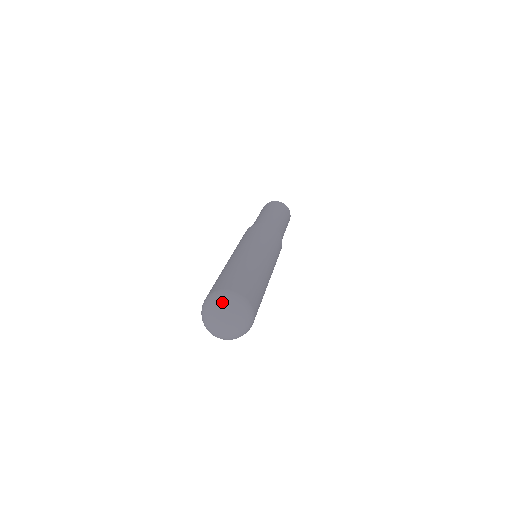
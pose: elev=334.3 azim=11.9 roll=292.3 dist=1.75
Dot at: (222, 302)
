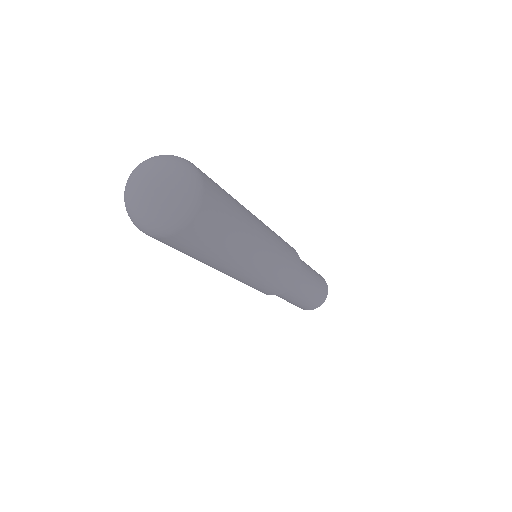
Dot at: (177, 162)
